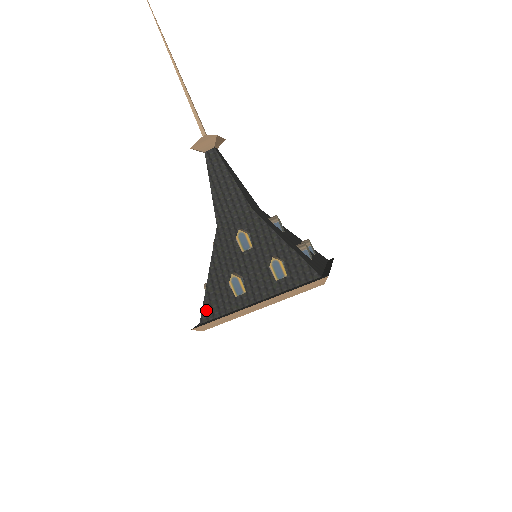
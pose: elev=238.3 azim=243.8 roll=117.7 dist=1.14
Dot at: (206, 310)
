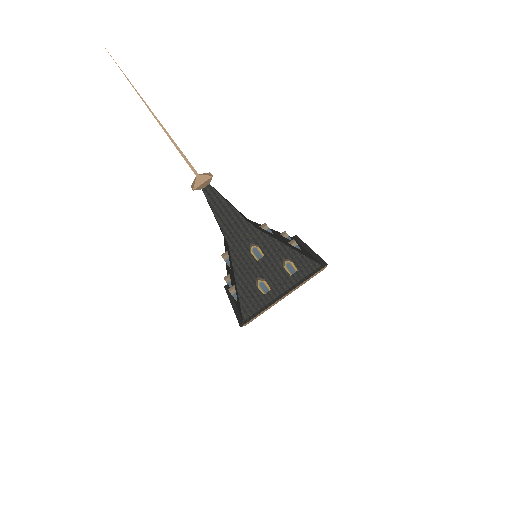
Dot at: (244, 310)
